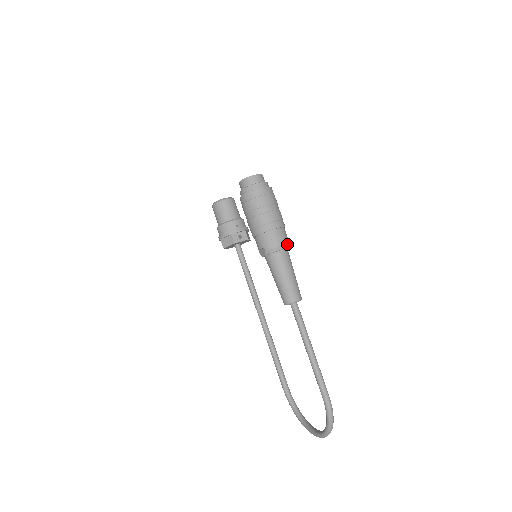
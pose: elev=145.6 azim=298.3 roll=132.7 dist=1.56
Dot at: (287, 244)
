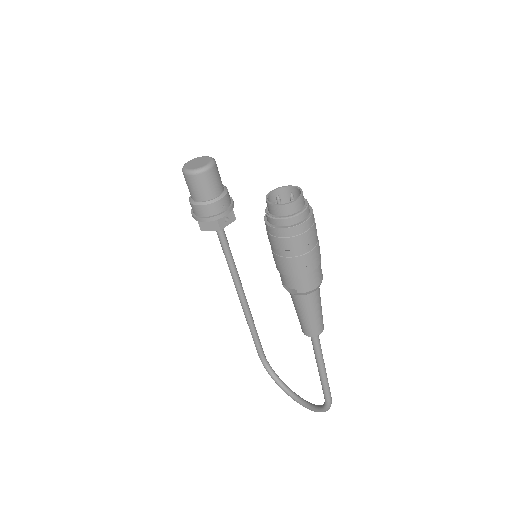
Dot at: (322, 279)
